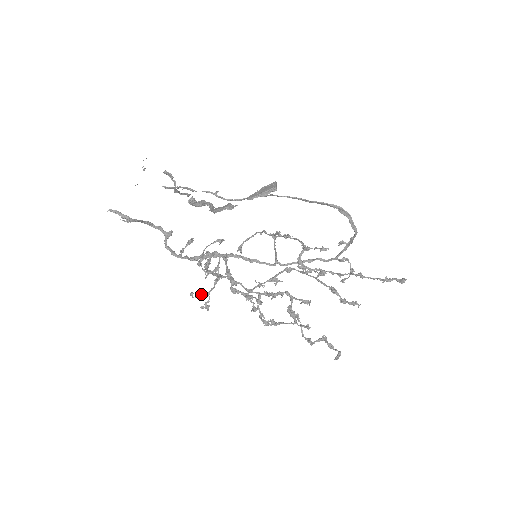
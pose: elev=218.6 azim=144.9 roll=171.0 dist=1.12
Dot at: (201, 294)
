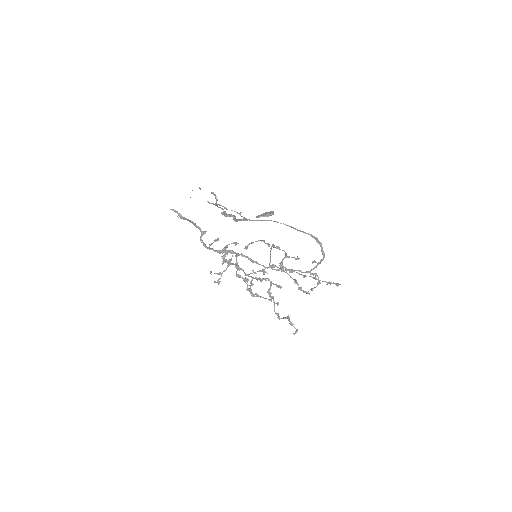
Dot at: (217, 273)
